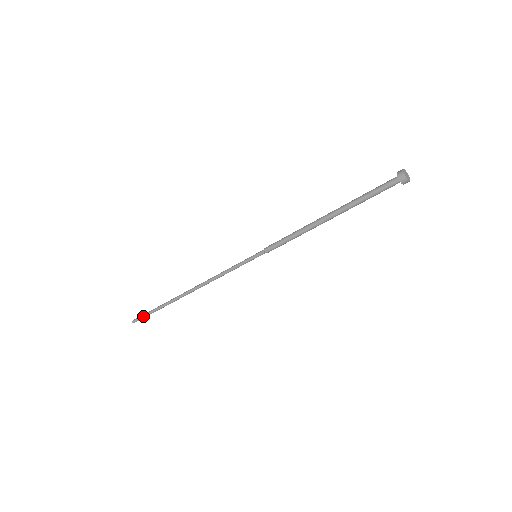
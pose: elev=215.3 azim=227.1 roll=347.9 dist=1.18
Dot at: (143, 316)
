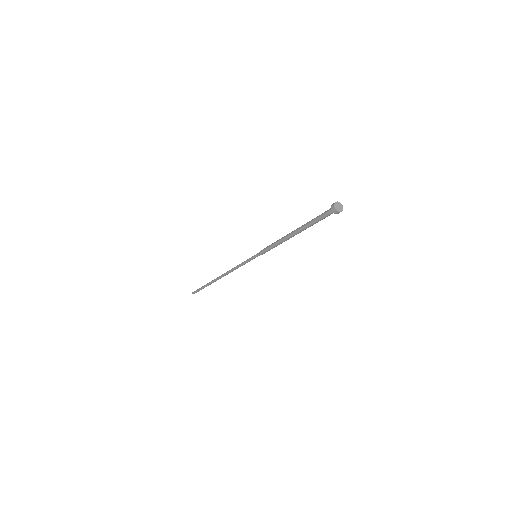
Dot at: (197, 290)
